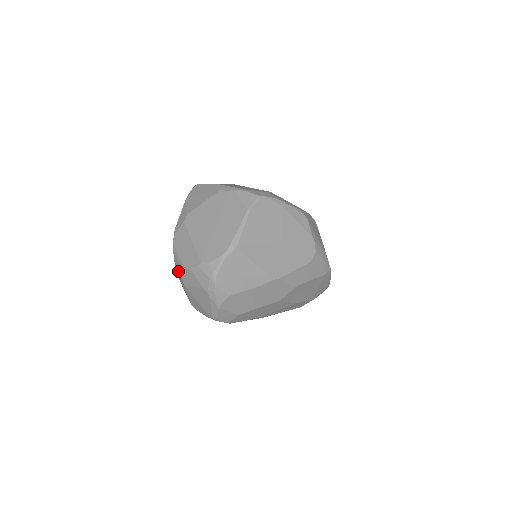
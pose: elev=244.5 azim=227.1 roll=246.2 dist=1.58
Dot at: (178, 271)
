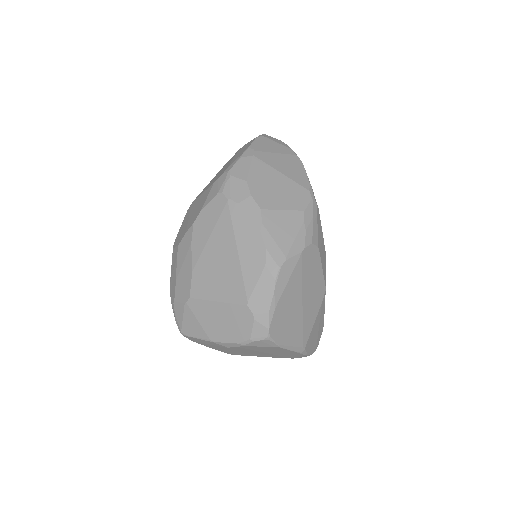
Dot at: occluded
